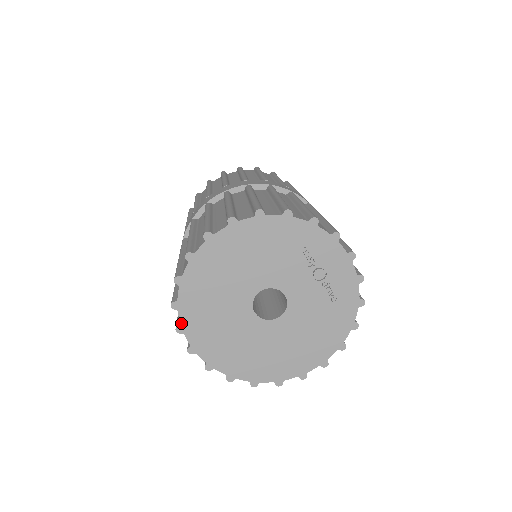
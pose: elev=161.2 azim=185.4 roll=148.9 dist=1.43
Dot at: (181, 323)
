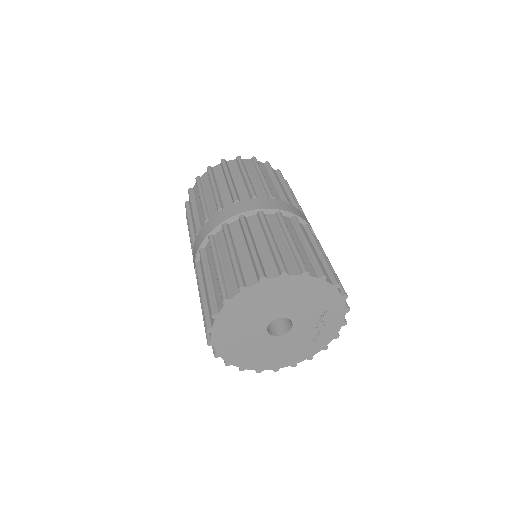
Dot at: (219, 313)
